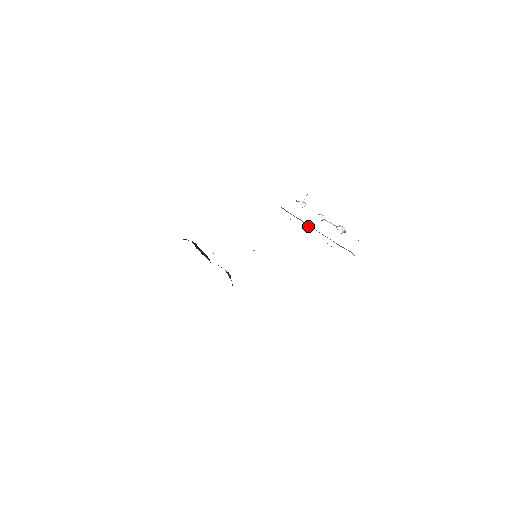
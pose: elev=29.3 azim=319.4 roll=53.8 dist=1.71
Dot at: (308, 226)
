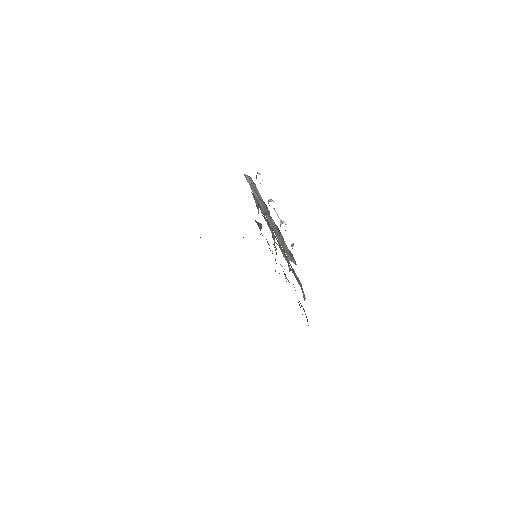
Dot at: (265, 212)
